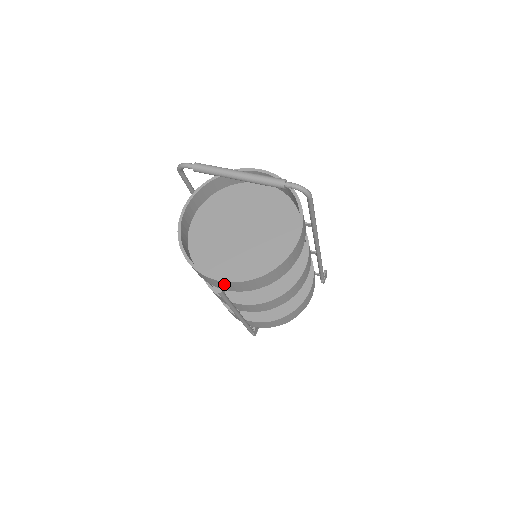
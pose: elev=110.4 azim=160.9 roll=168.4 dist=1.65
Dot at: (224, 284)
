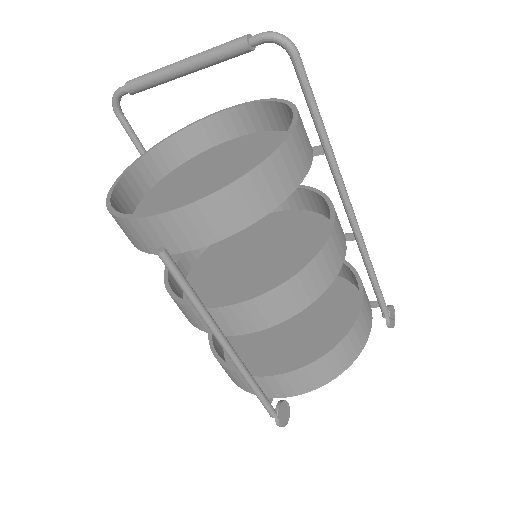
Dot at: (163, 227)
